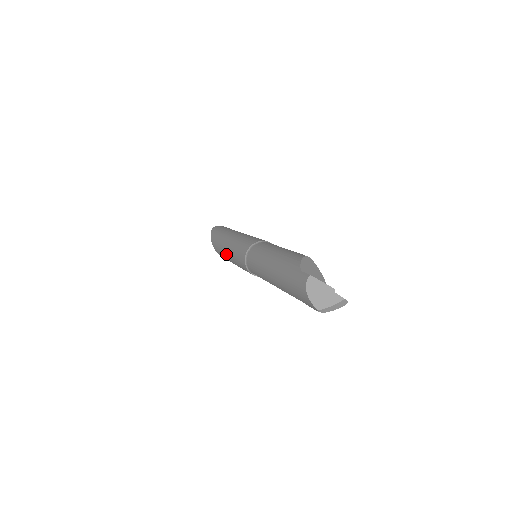
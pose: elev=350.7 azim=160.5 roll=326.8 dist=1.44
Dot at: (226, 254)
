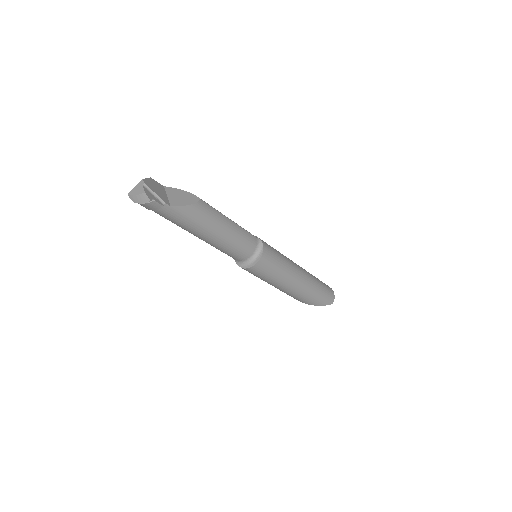
Dot at: occluded
